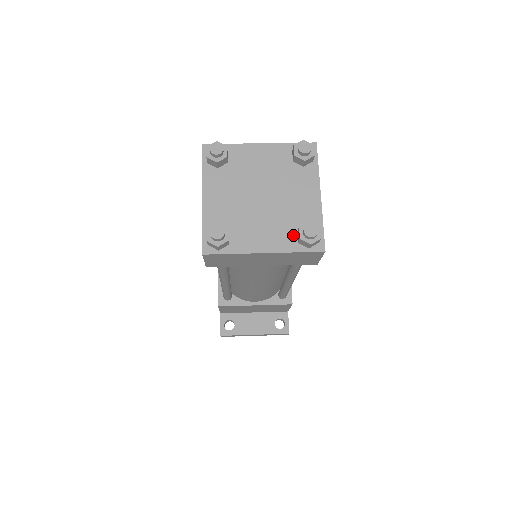
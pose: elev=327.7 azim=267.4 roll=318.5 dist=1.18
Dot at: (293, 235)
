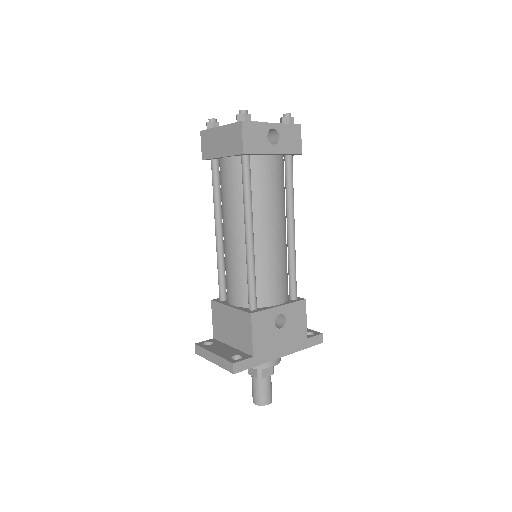
Dot at: occluded
